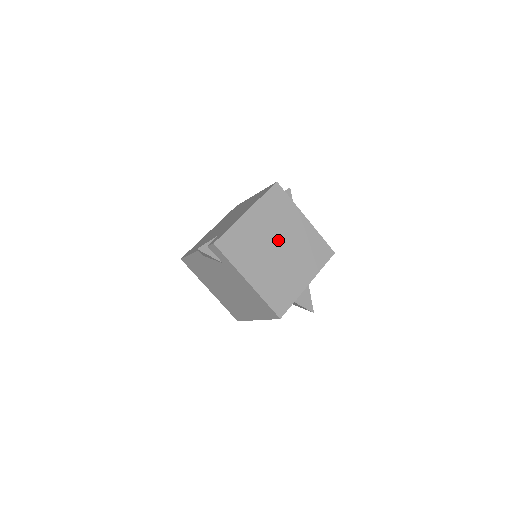
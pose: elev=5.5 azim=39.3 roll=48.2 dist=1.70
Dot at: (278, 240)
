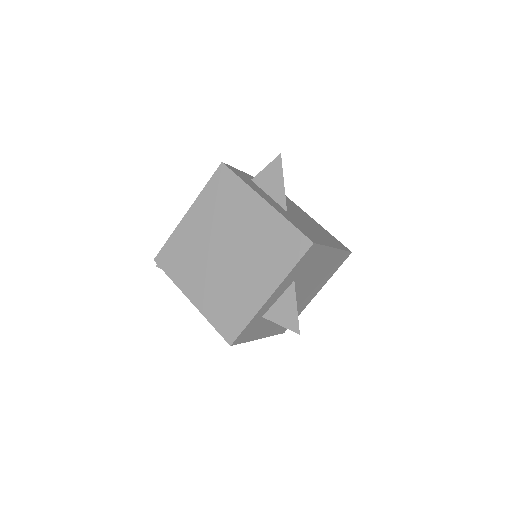
Dot at: (225, 241)
